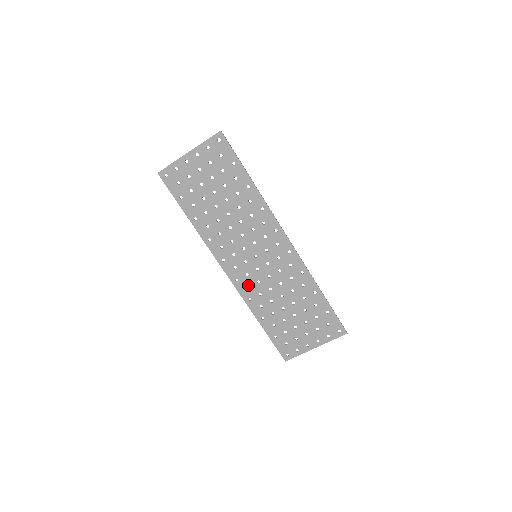
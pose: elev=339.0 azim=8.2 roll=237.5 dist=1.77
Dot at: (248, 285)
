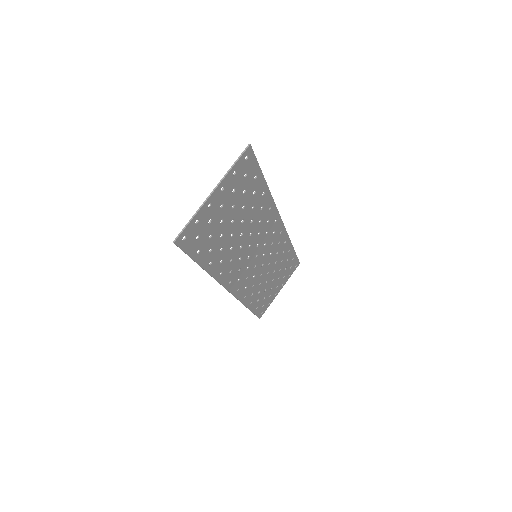
Dot at: (246, 286)
